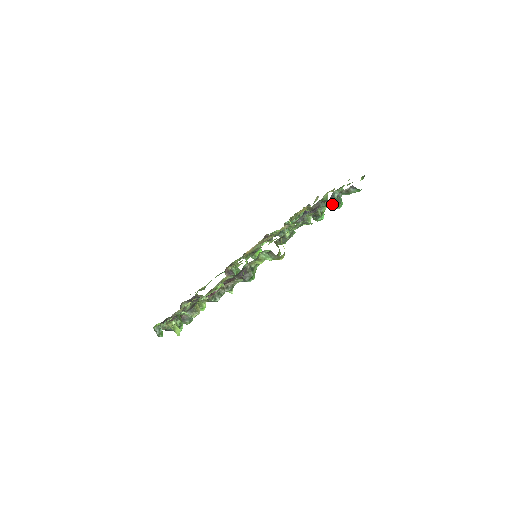
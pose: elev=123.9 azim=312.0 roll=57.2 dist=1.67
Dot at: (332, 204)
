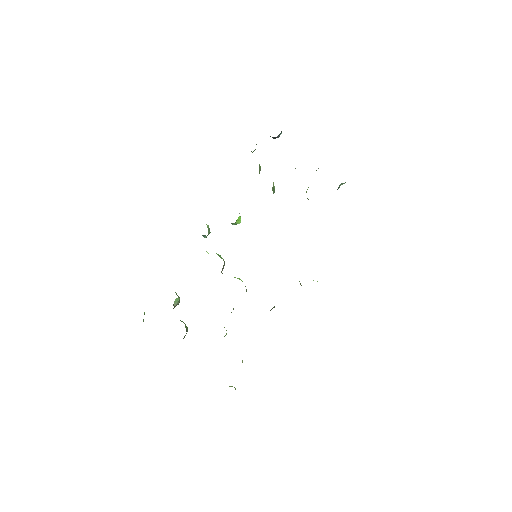
Dot at: occluded
